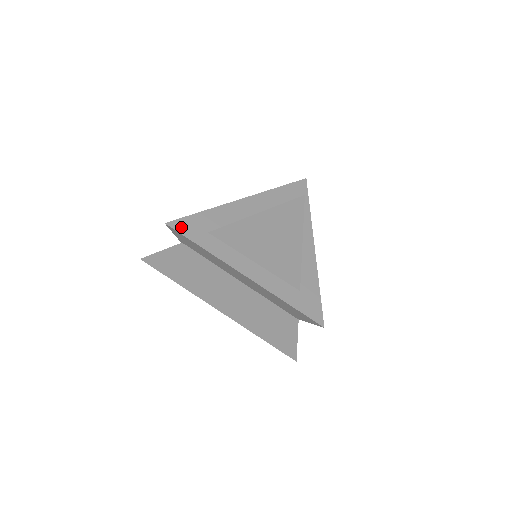
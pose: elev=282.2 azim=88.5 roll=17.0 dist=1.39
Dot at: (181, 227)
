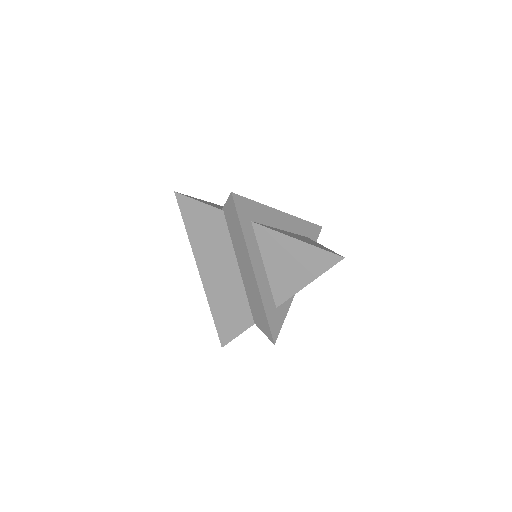
Dot at: (239, 204)
